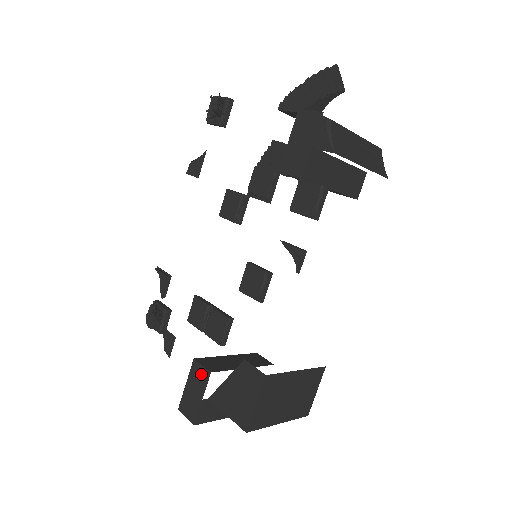
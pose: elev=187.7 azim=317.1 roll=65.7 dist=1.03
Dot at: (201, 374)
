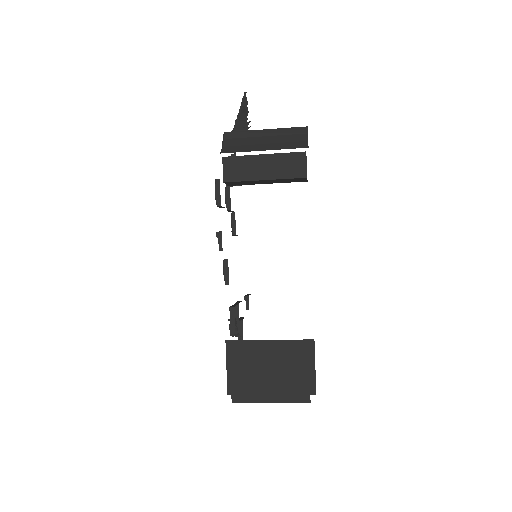
Dot at: occluded
